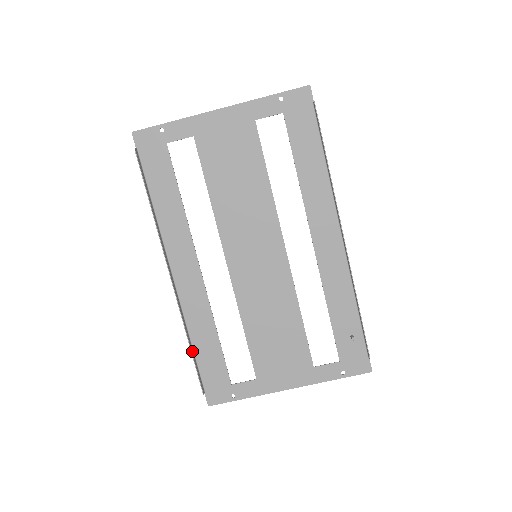
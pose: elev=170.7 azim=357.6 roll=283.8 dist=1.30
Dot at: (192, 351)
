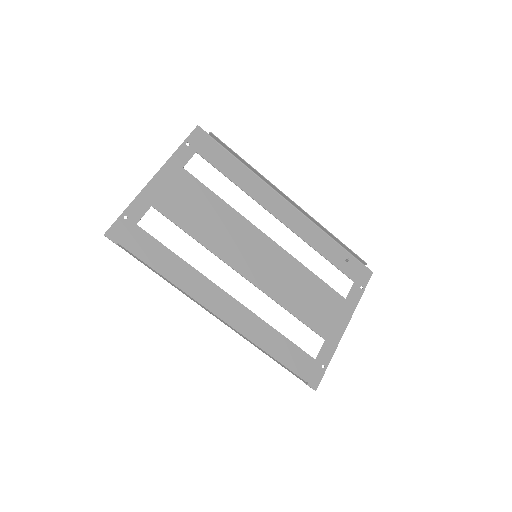
Dot at: (274, 359)
